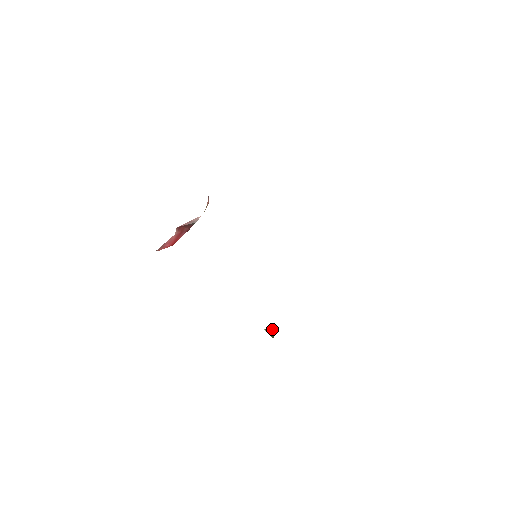
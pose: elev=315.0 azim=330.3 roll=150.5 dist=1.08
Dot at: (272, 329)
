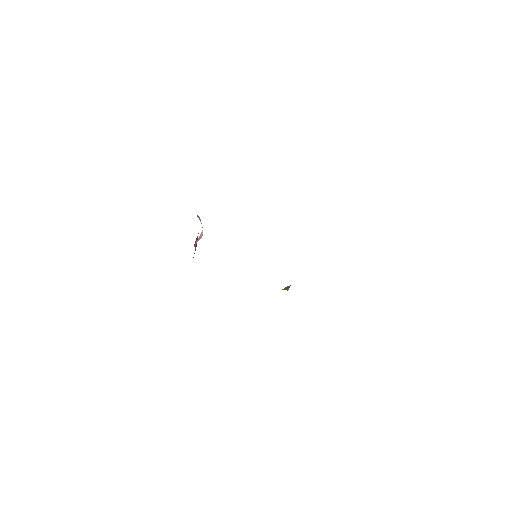
Dot at: occluded
